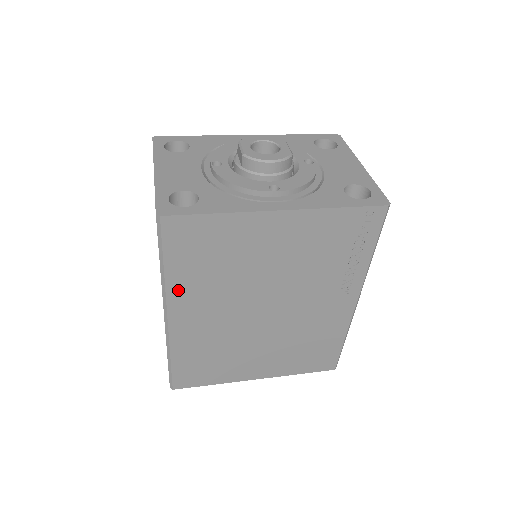
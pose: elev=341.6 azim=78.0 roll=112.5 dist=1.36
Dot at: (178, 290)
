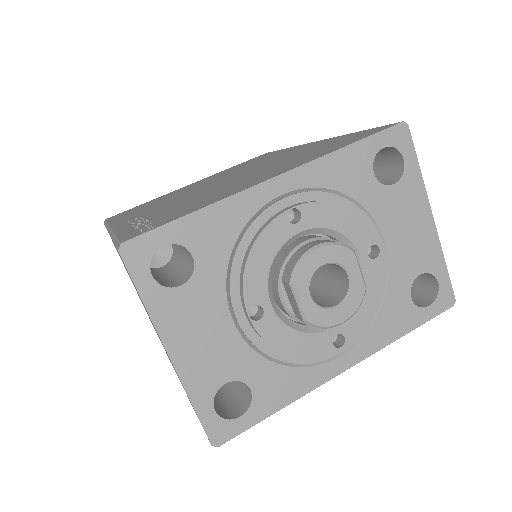
Dot at: occluded
